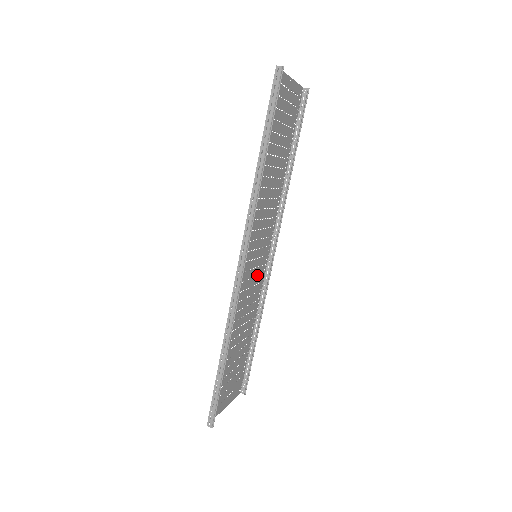
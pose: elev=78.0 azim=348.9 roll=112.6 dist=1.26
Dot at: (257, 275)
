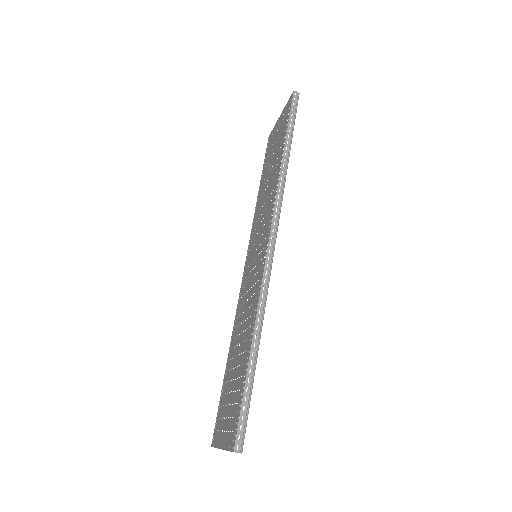
Dot at: (246, 283)
